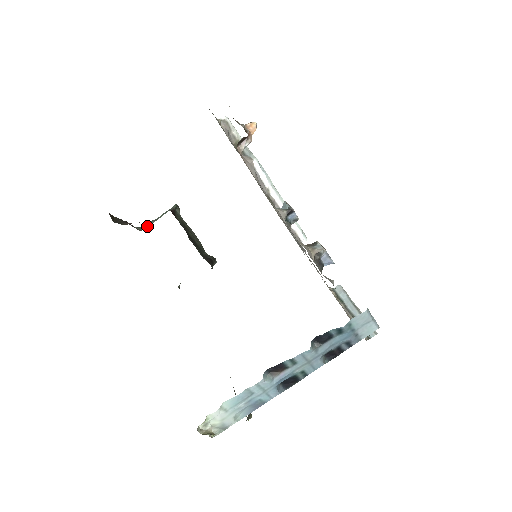
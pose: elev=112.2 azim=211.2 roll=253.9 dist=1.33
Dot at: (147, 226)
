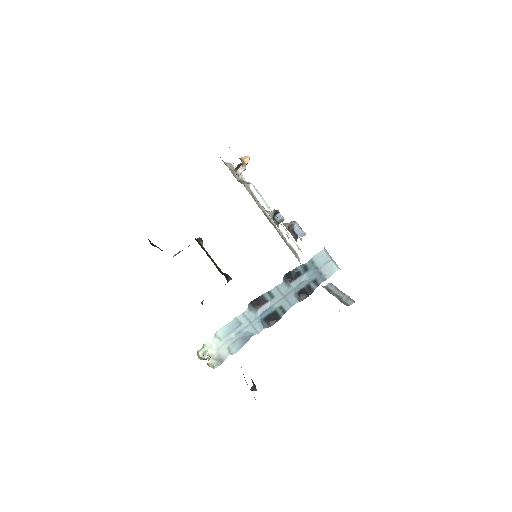
Dot at: occluded
